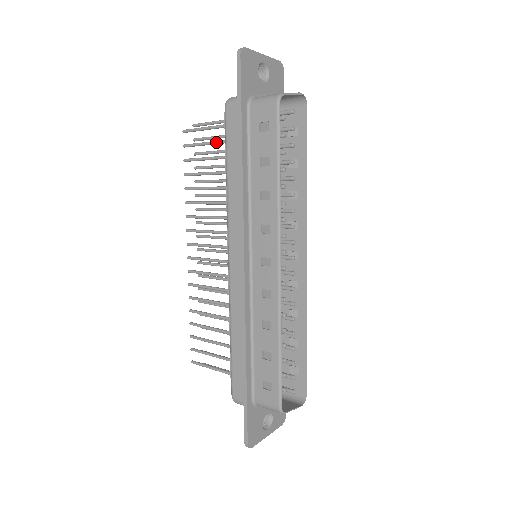
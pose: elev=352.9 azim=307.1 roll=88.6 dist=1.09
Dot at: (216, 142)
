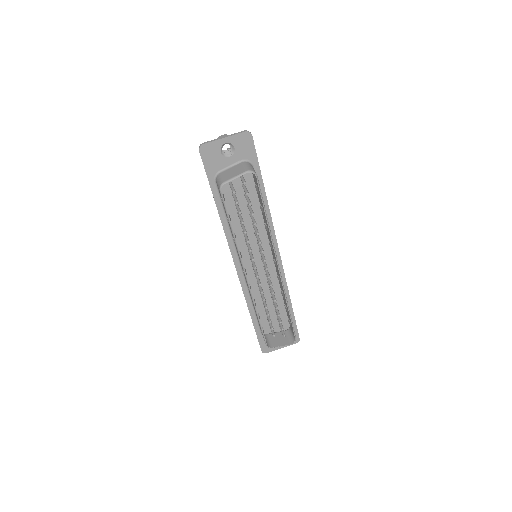
Dot at: occluded
